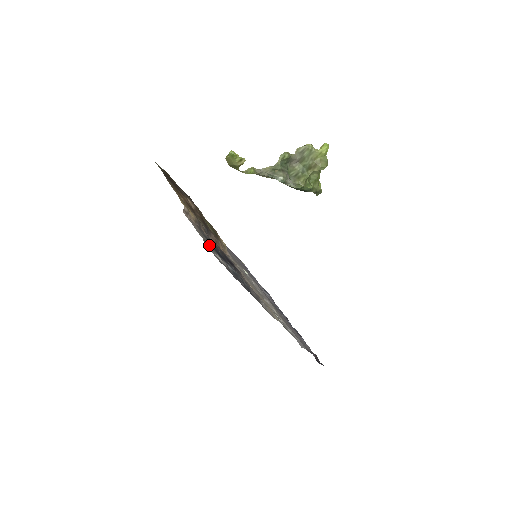
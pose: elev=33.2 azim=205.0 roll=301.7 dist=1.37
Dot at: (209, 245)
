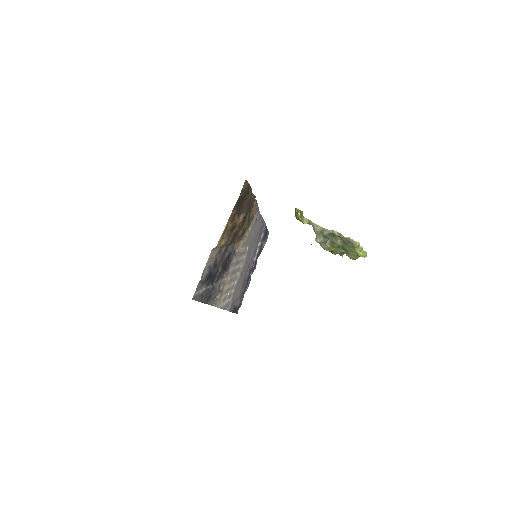
Dot at: (201, 283)
